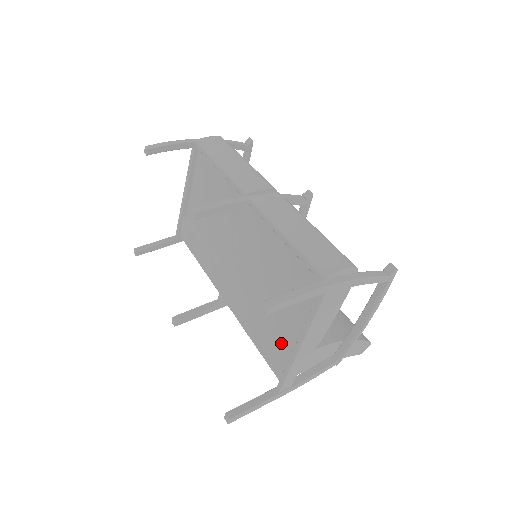
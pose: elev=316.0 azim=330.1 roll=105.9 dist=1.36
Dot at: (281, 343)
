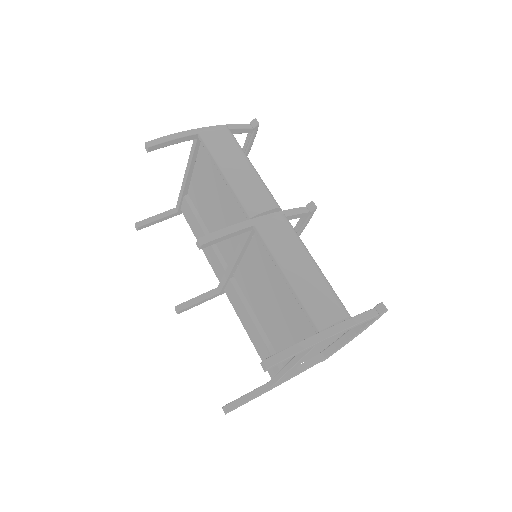
Dot at: (275, 350)
